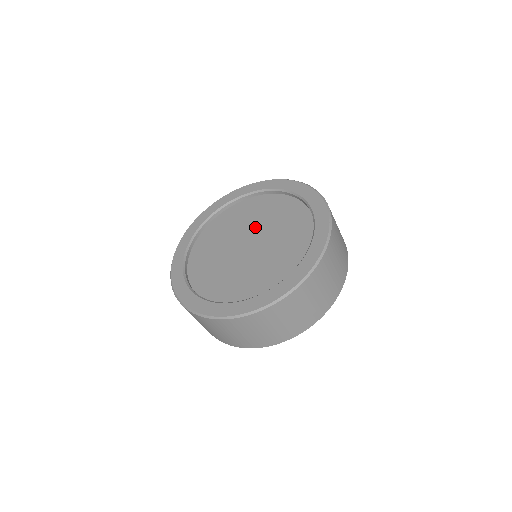
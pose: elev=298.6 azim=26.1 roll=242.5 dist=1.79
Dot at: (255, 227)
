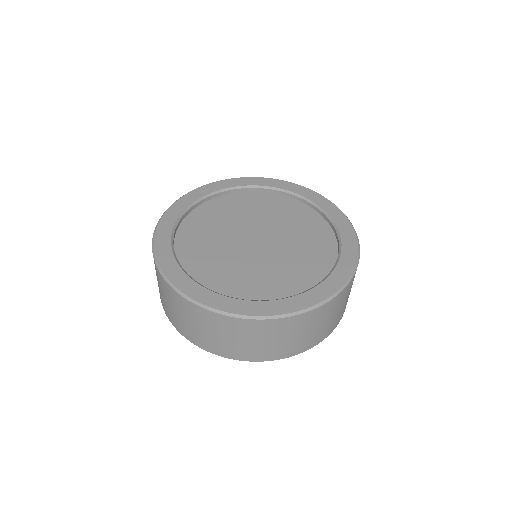
Dot at: (282, 236)
